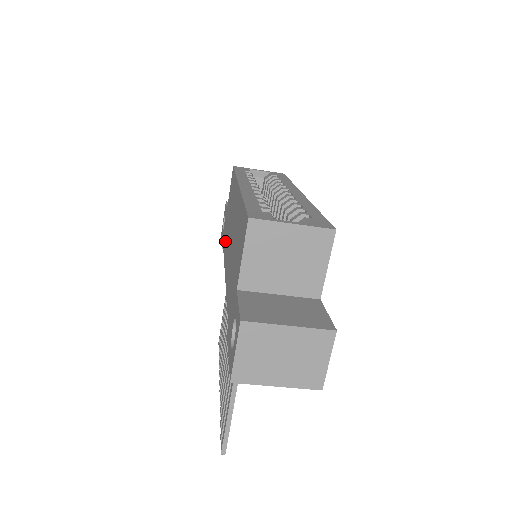
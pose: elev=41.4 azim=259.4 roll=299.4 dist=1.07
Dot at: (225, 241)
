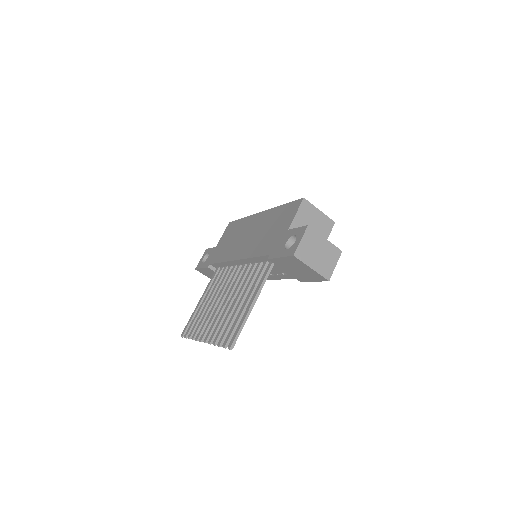
Dot at: (223, 255)
